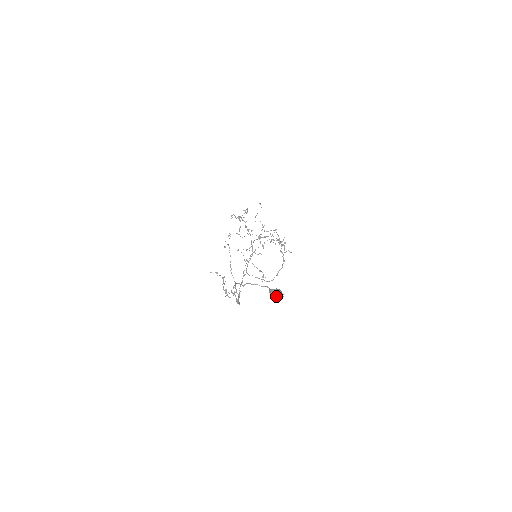
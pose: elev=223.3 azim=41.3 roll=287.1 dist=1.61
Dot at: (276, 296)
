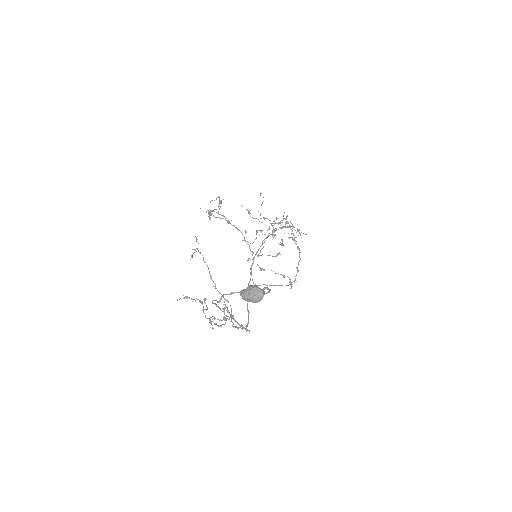
Dot at: (251, 299)
